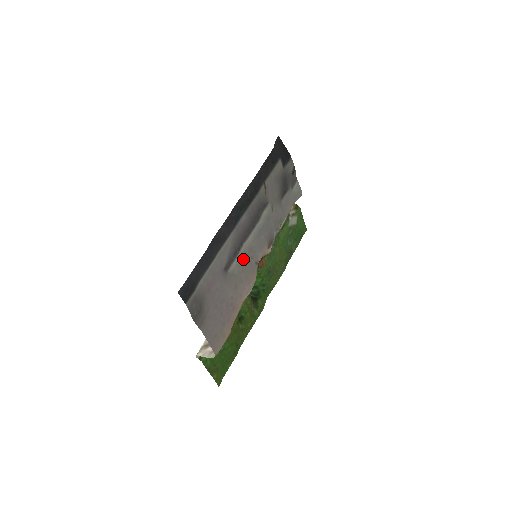
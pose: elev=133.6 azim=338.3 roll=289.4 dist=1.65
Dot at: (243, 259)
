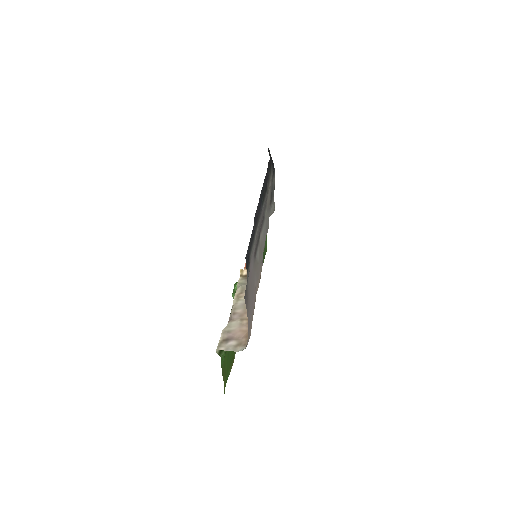
Dot at: (259, 251)
